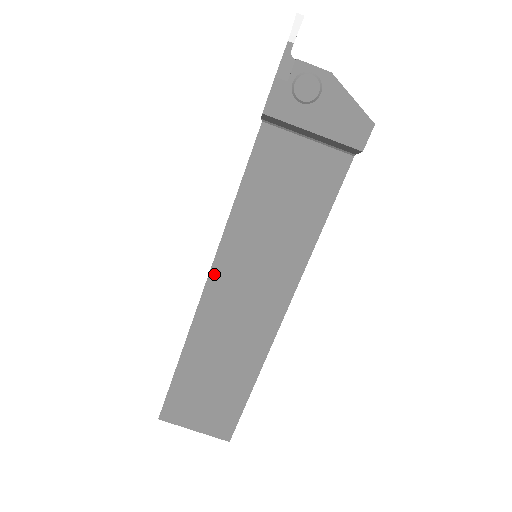
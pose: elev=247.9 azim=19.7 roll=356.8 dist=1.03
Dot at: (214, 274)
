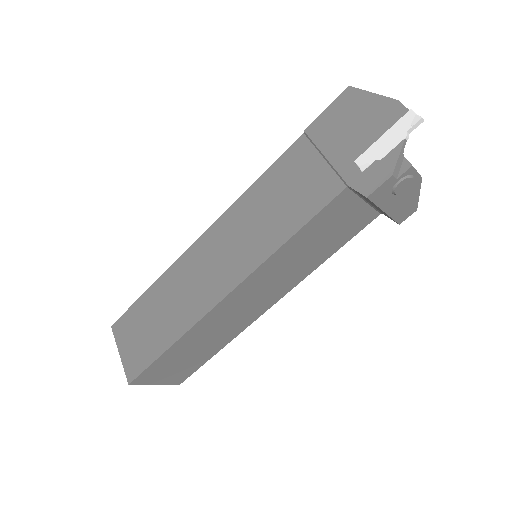
Dot at: (241, 286)
